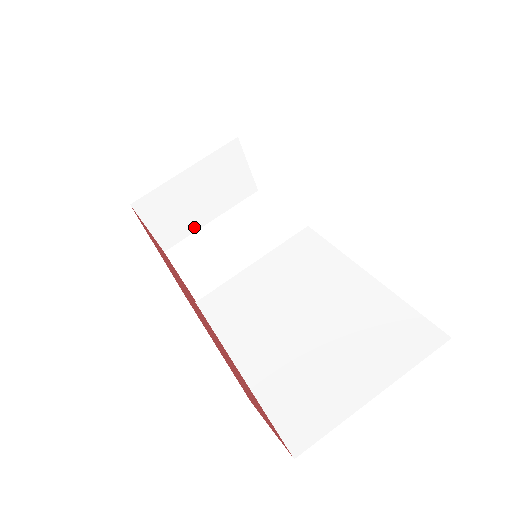
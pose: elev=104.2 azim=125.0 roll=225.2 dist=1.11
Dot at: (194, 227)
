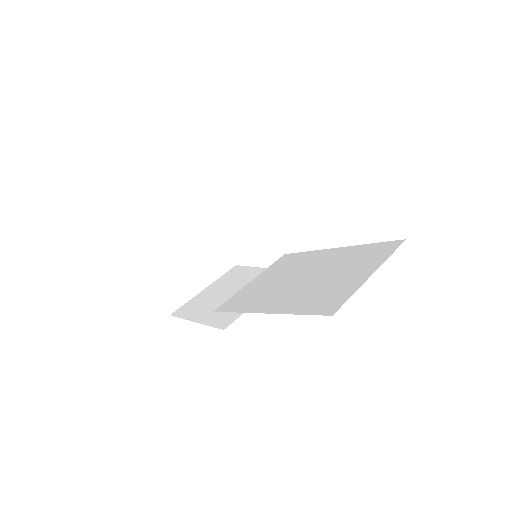
Dot at: (192, 293)
